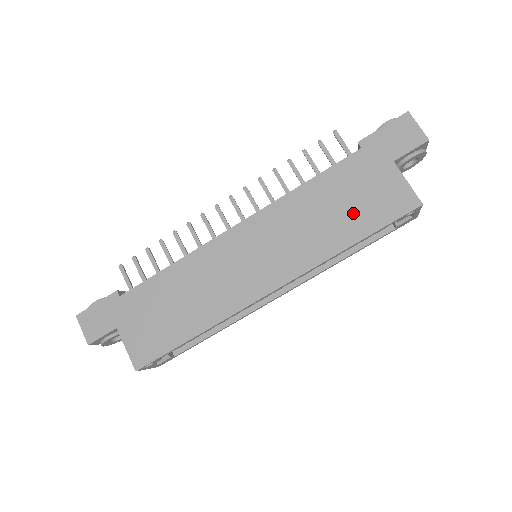
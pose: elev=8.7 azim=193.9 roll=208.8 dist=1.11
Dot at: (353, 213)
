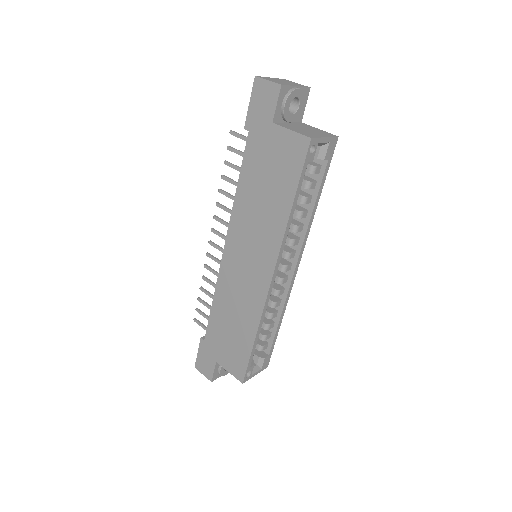
Dot at: (276, 184)
